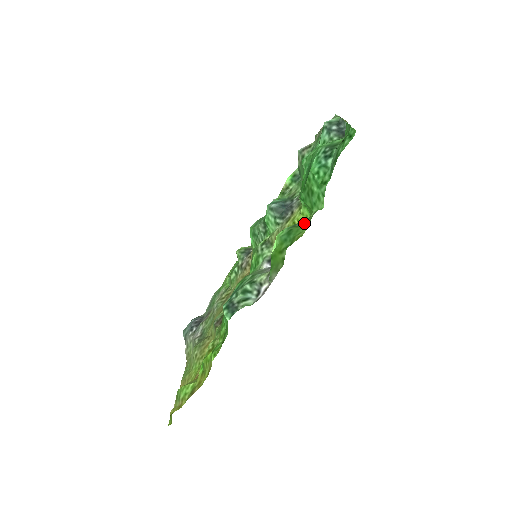
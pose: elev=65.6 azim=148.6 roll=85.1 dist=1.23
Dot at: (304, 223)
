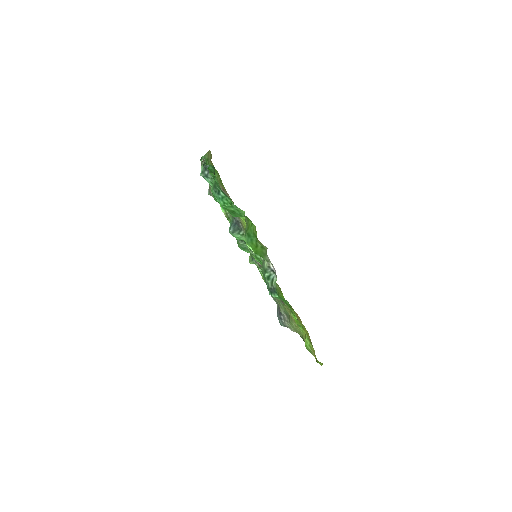
Dot at: (248, 225)
